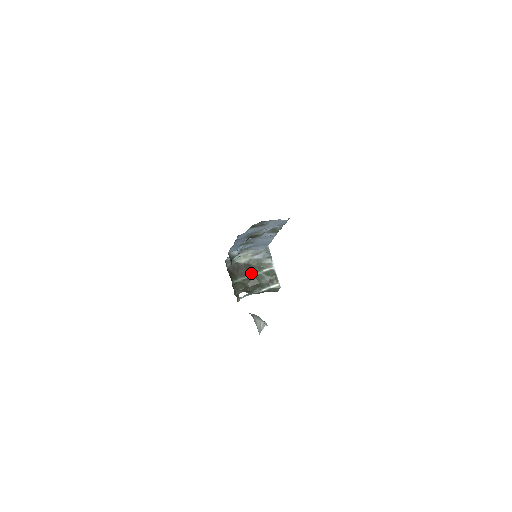
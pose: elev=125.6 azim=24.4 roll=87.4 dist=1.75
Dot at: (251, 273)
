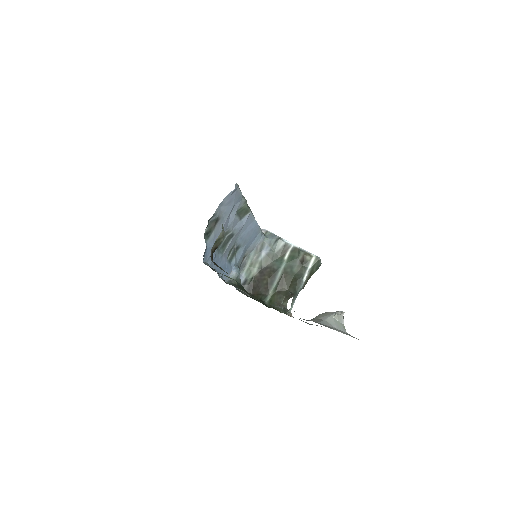
Dot at: (275, 274)
